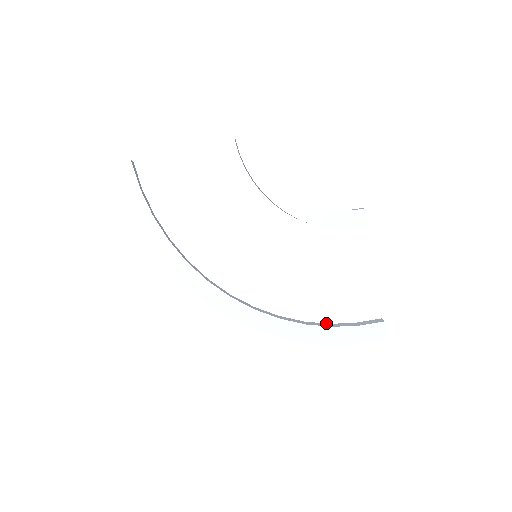
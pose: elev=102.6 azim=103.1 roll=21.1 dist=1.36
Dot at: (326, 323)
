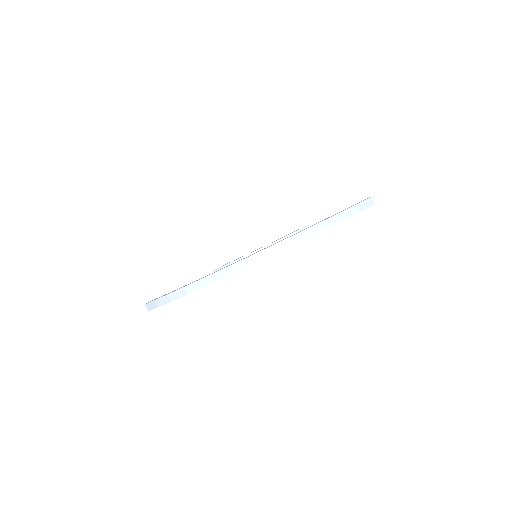
Dot at: occluded
